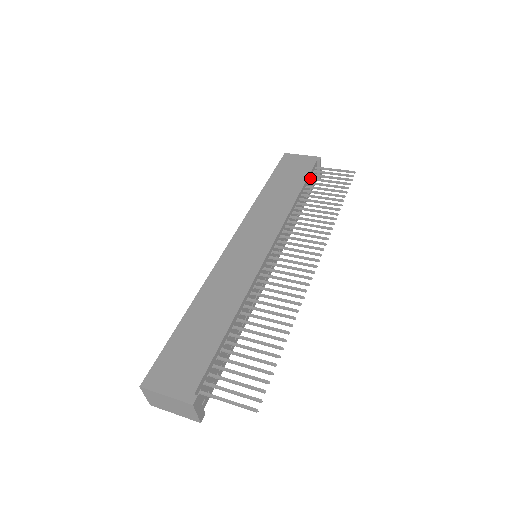
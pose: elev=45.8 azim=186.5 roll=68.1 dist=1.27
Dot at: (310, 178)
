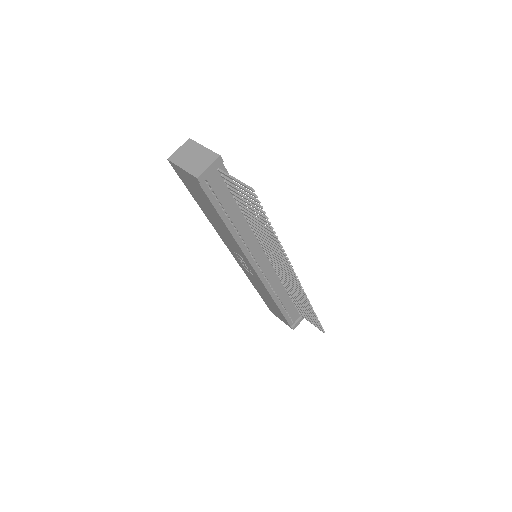
Dot at: occluded
